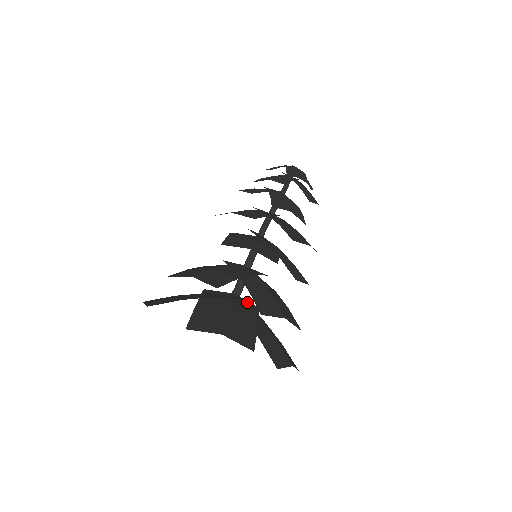
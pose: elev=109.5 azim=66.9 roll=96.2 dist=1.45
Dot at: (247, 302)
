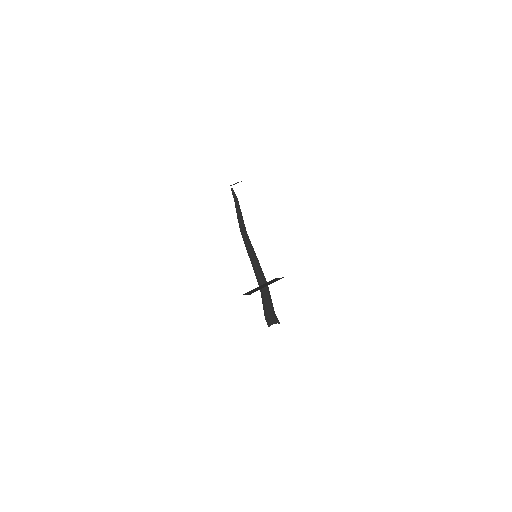
Dot at: occluded
